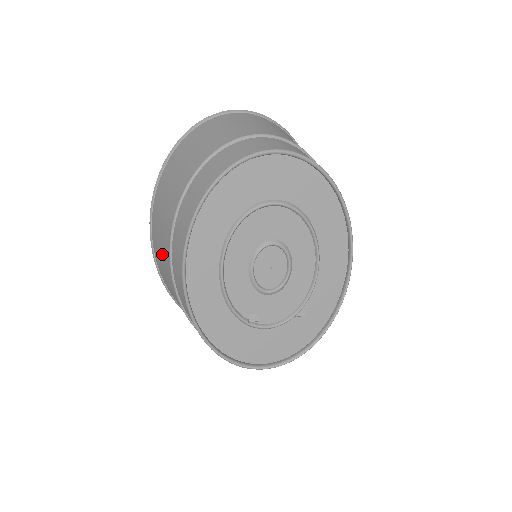
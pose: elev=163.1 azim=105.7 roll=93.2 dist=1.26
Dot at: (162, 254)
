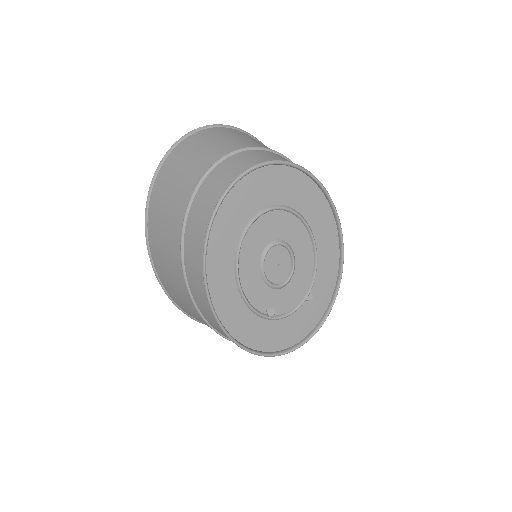
Dot at: (171, 275)
